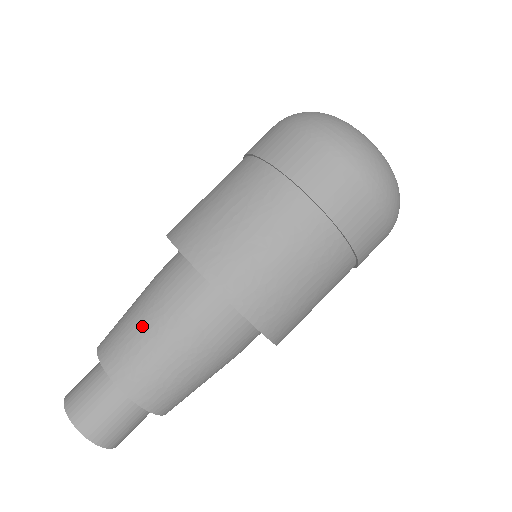
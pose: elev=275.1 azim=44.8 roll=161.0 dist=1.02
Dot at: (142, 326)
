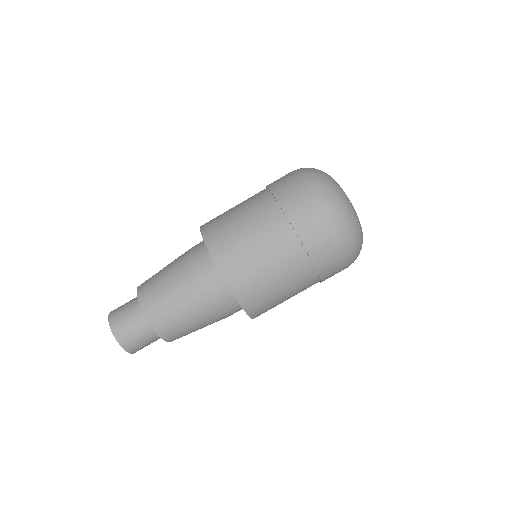
Dot at: (178, 301)
